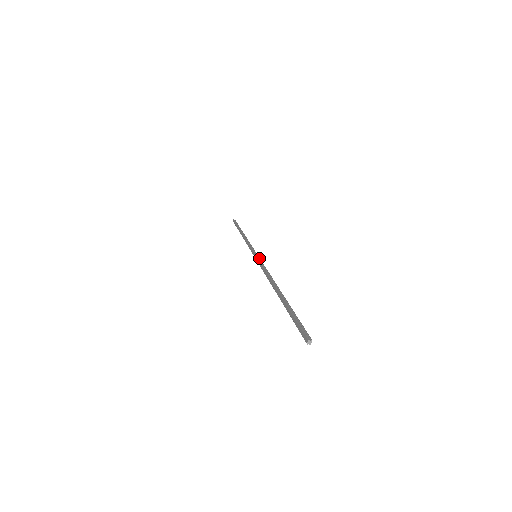
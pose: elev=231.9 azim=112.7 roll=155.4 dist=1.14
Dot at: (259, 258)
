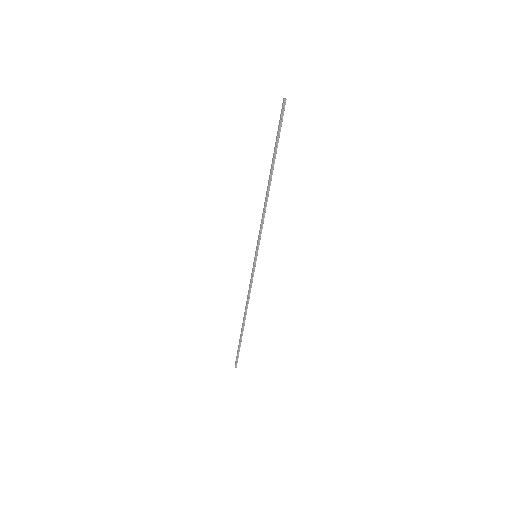
Dot at: (255, 266)
